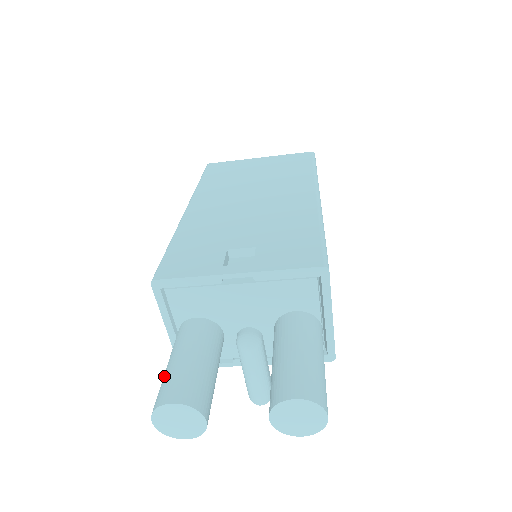
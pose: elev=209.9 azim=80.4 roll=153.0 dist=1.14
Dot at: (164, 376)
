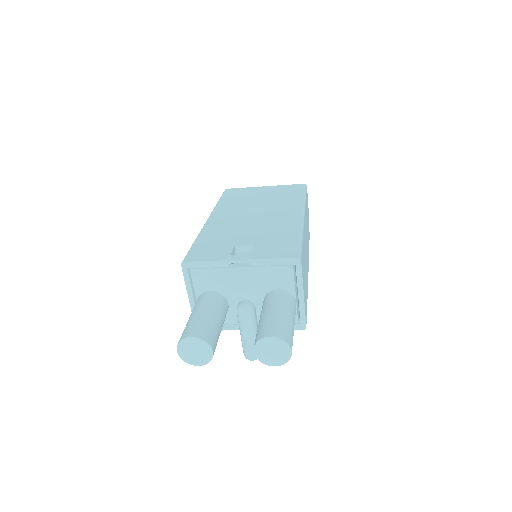
Dot at: (186, 324)
